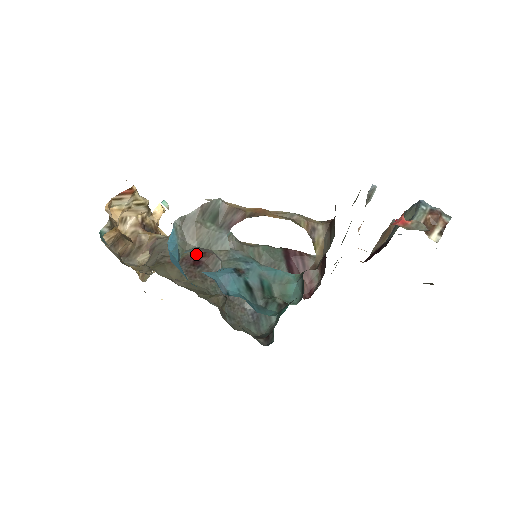
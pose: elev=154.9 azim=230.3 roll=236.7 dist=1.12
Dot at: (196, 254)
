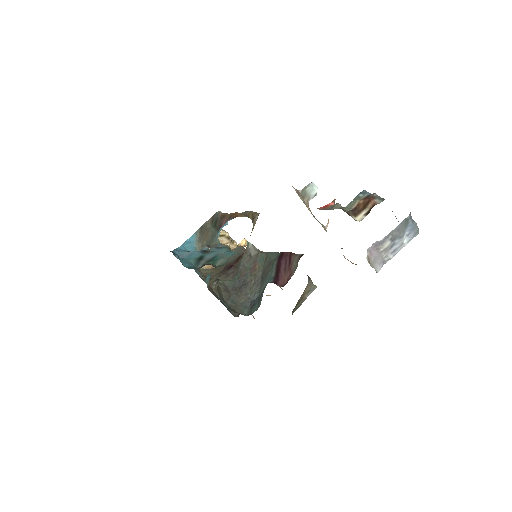
Dot at: (234, 262)
